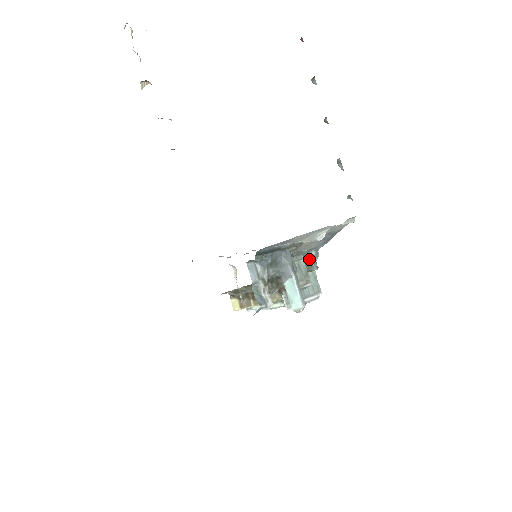
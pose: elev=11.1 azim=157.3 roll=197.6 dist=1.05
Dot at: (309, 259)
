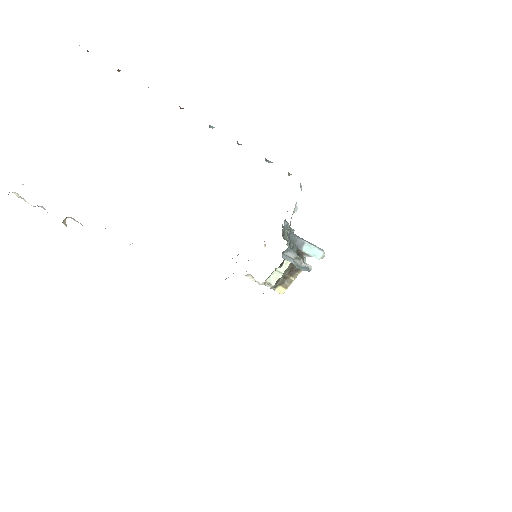
Dot at: (286, 229)
